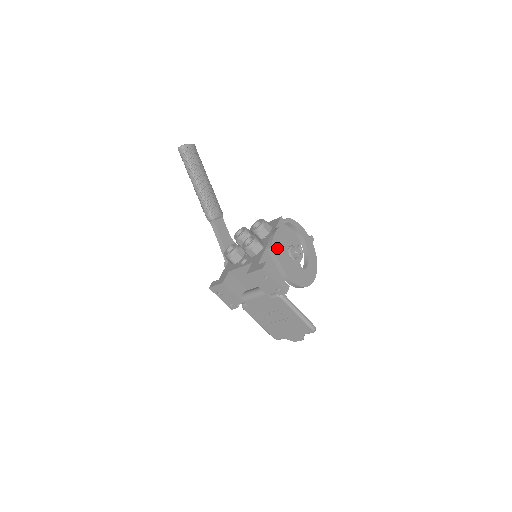
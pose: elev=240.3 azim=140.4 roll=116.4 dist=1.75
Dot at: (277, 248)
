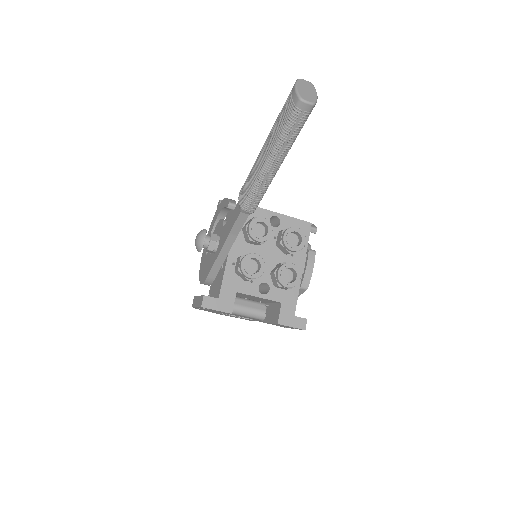
Dot at: occluded
